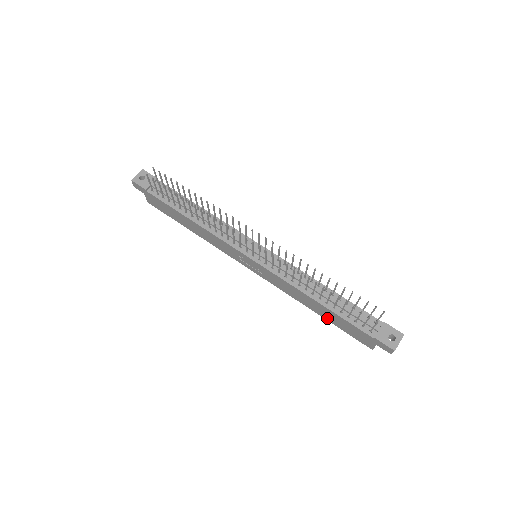
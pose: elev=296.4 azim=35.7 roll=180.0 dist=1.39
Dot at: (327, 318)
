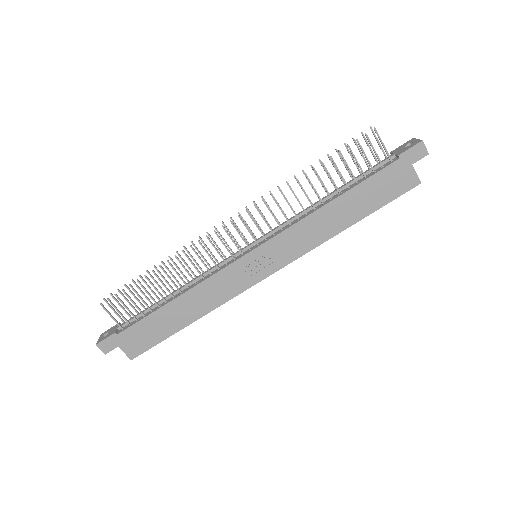
Dot at: (362, 213)
